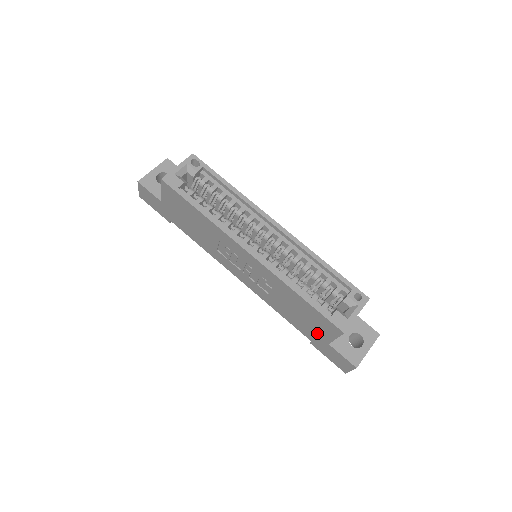
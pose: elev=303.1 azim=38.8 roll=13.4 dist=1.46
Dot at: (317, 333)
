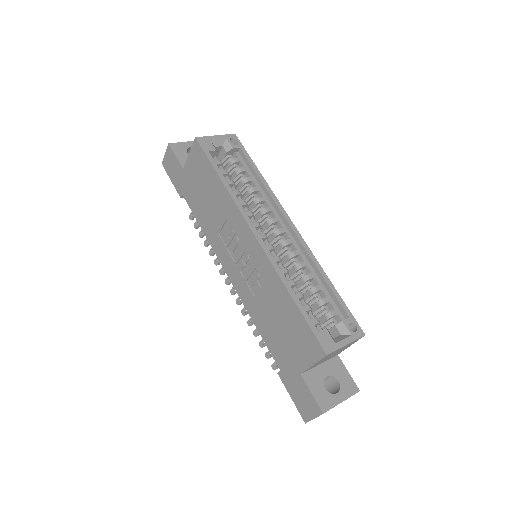
Dot at: (292, 356)
